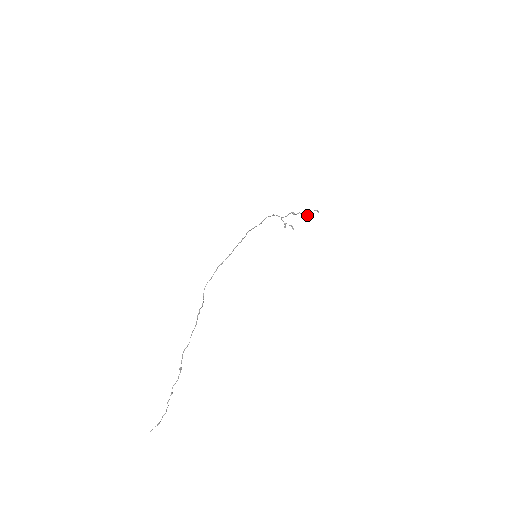
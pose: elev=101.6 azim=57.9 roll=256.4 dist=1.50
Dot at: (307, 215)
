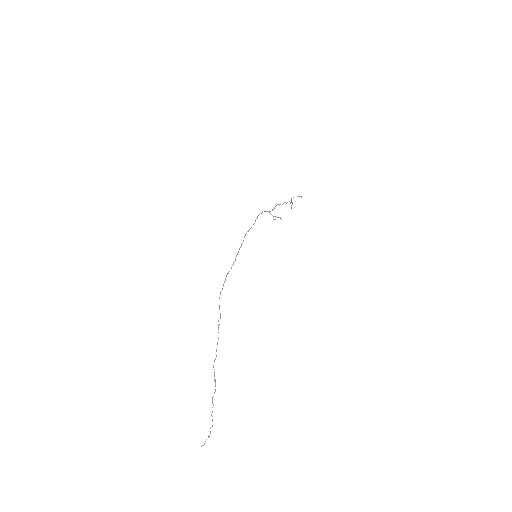
Dot at: (292, 203)
